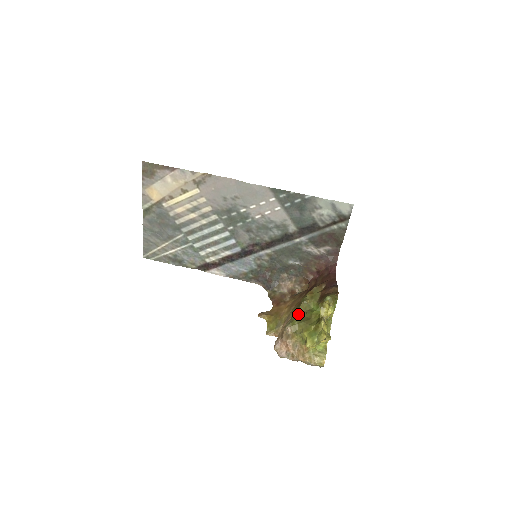
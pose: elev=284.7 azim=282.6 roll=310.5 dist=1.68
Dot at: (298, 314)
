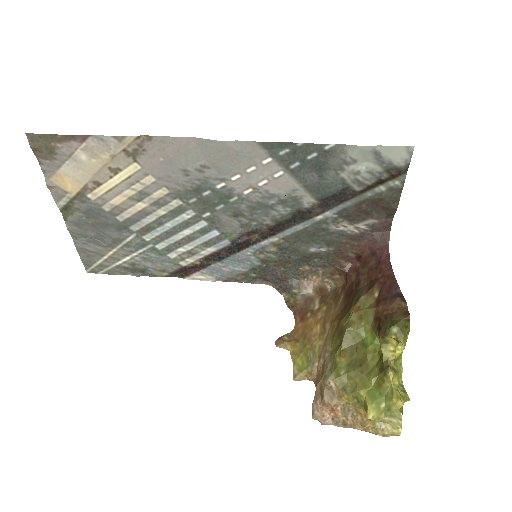
Dot at: (342, 353)
